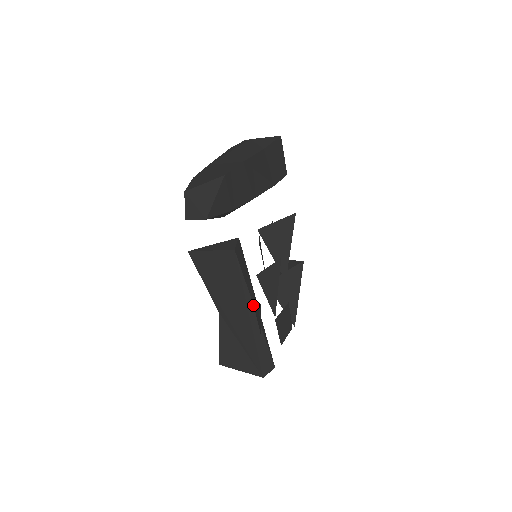
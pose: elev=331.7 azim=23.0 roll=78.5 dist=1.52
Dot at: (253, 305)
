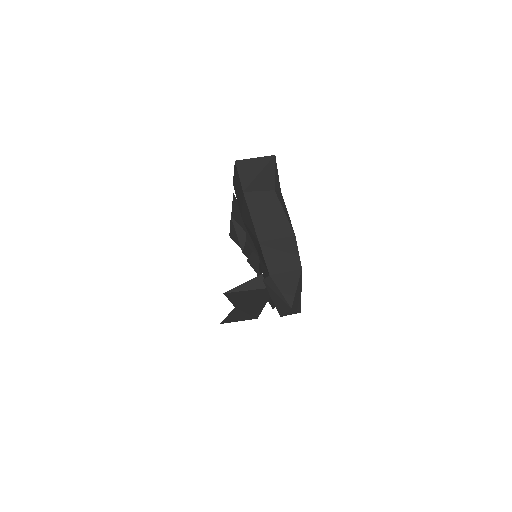
Dot at: occluded
